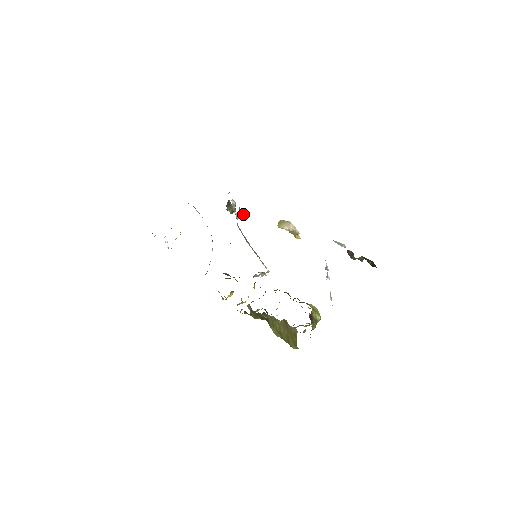
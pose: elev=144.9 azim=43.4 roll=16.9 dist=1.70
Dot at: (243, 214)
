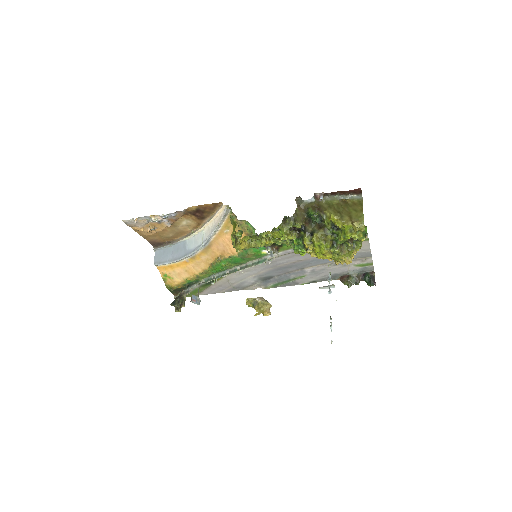
Dot at: (199, 300)
